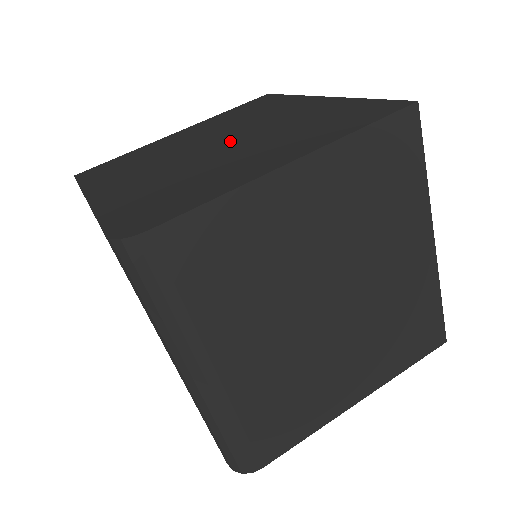
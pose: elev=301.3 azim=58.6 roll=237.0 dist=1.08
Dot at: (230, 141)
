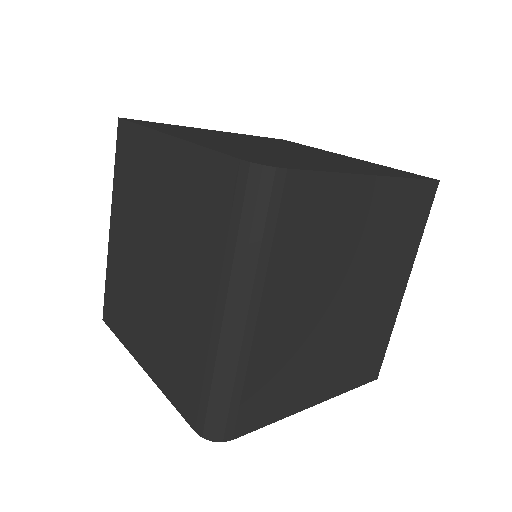
Dot at: (290, 150)
